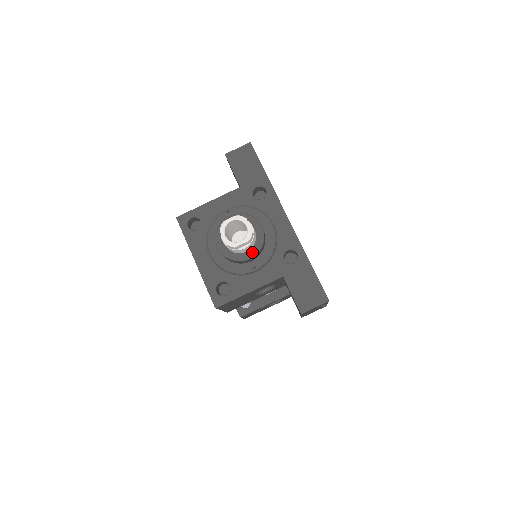
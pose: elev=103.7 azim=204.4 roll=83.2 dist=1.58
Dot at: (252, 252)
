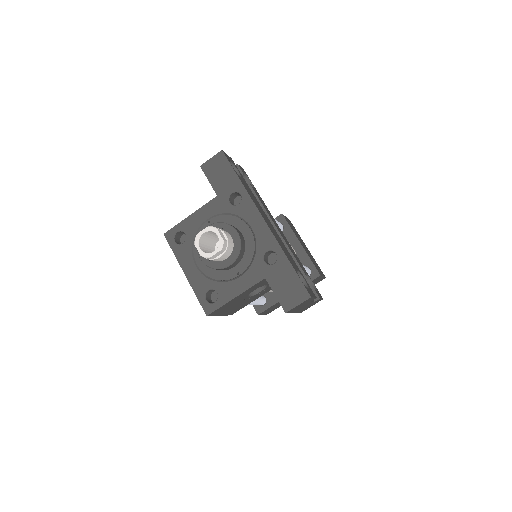
Dot at: (231, 259)
